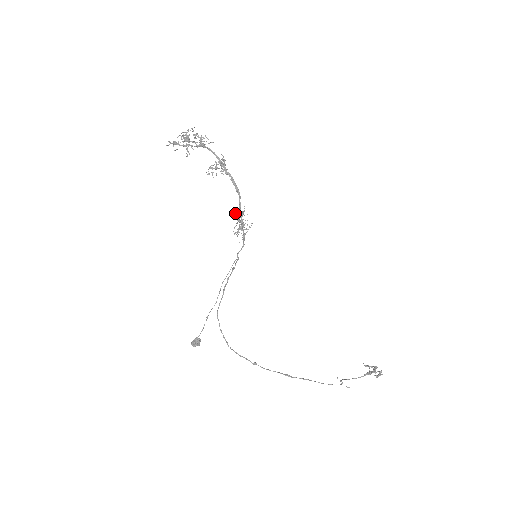
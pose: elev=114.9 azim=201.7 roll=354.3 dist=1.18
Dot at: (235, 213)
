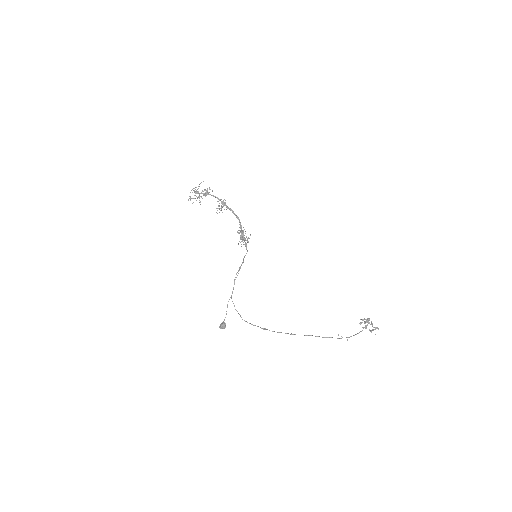
Dot at: (237, 231)
